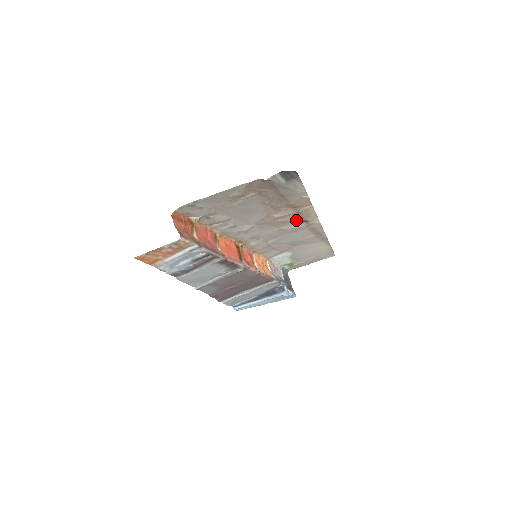
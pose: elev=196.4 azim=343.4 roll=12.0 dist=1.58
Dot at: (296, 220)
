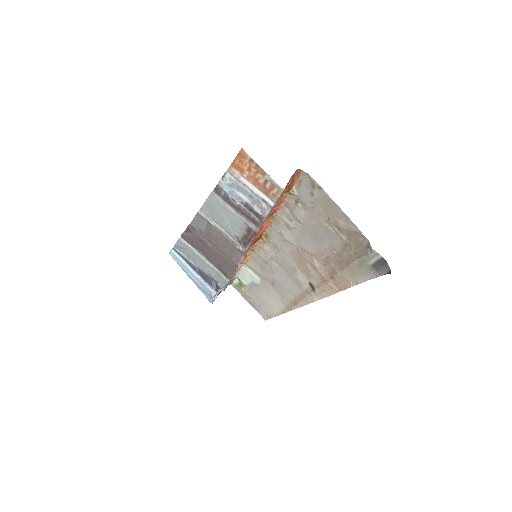
Dot at: (313, 280)
